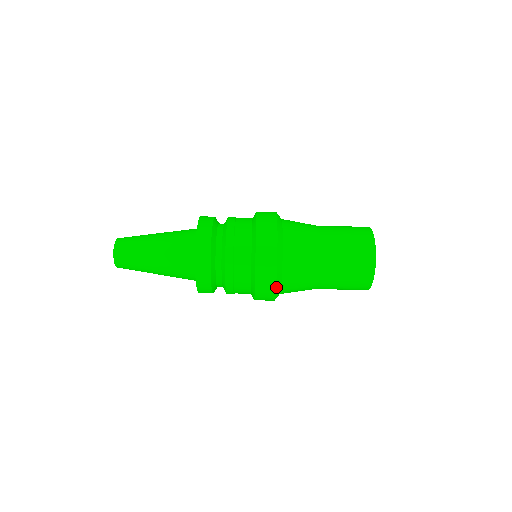
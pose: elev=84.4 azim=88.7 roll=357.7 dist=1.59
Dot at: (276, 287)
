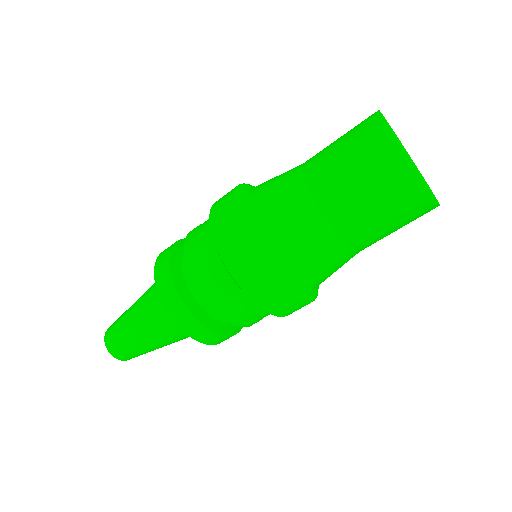
Dot at: (295, 297)
